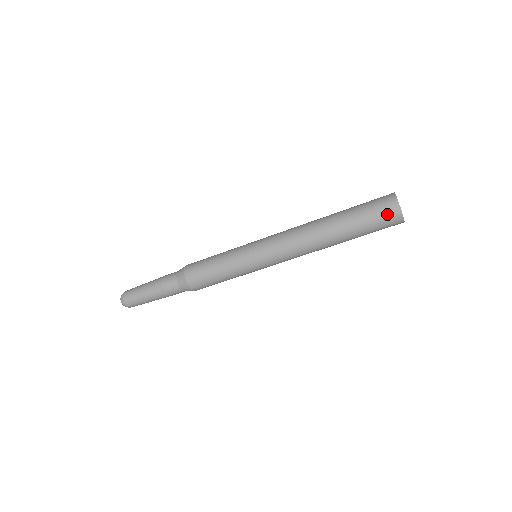
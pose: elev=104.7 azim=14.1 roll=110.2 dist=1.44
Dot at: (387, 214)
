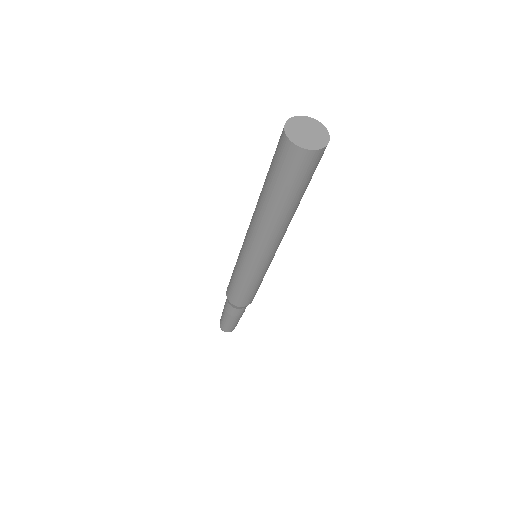
Dot at: (292, 161)
